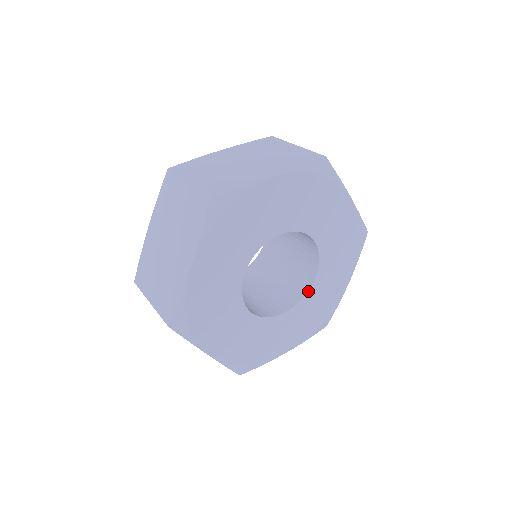
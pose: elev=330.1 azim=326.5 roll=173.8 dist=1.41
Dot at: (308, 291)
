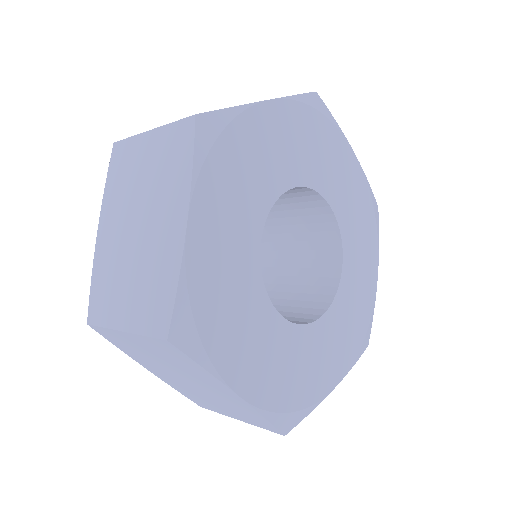
Dot at: (308, 324)
